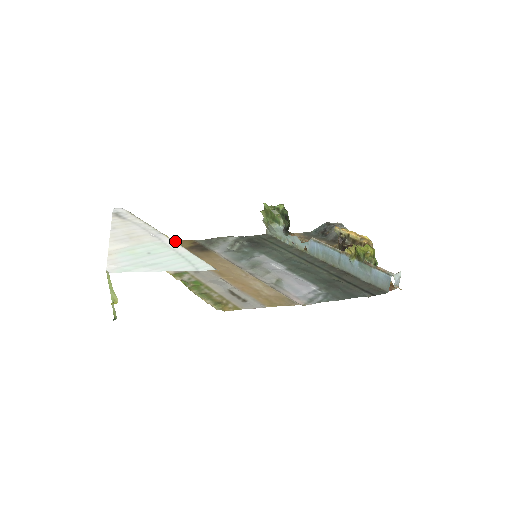
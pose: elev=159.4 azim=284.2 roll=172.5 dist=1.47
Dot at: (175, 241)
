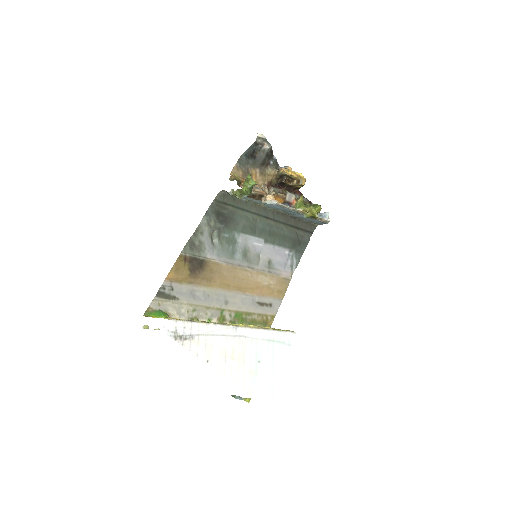
Dot at: (171, 273)
